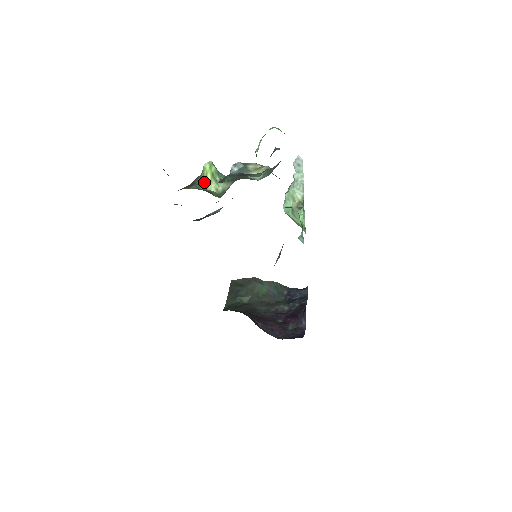
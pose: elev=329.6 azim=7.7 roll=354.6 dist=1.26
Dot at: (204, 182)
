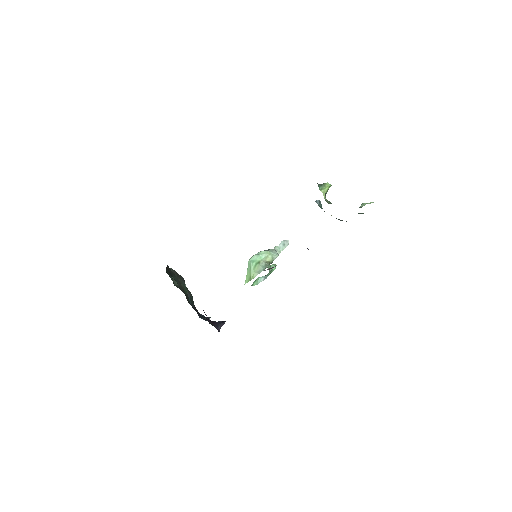
Dot at: (323, 188)
